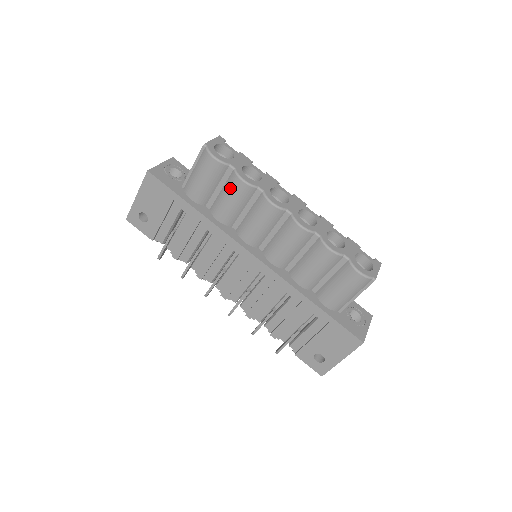
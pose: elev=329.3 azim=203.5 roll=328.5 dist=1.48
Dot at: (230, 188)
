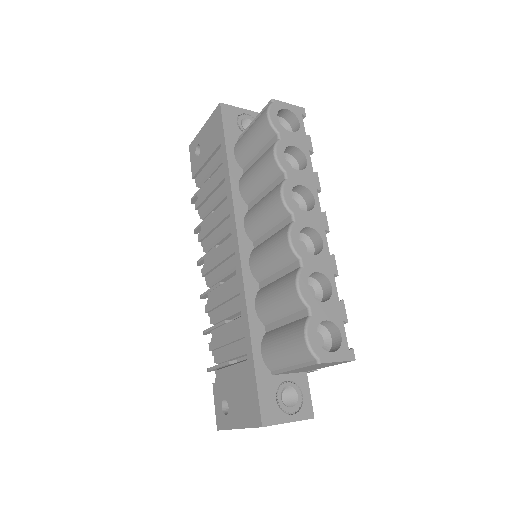
Dot at: (263, 157)
